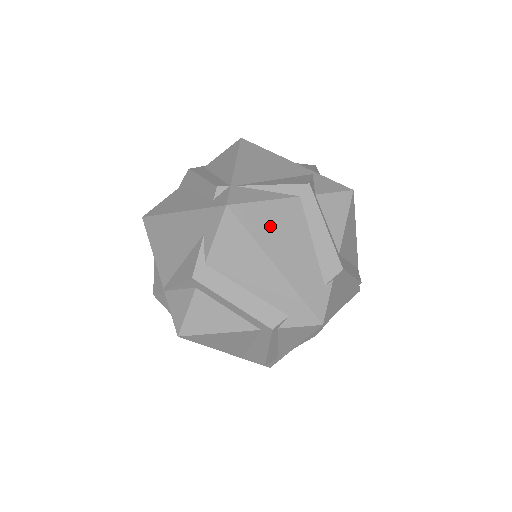
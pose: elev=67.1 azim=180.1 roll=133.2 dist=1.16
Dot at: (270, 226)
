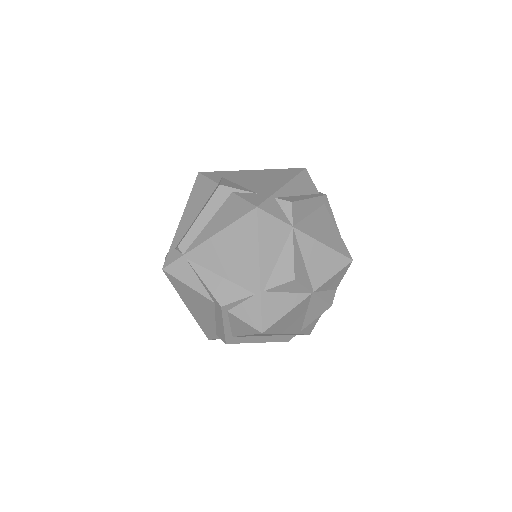
Dot at: (188, 295)
